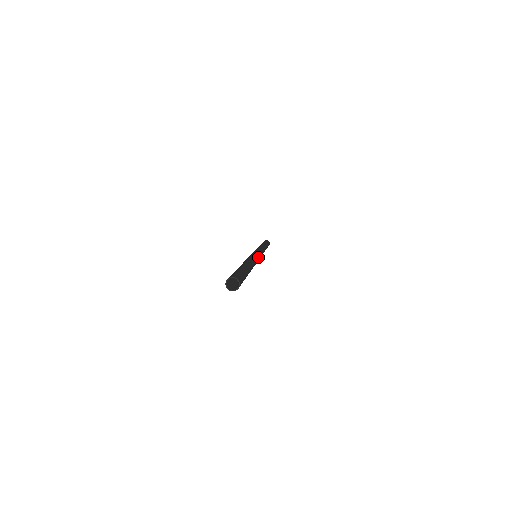
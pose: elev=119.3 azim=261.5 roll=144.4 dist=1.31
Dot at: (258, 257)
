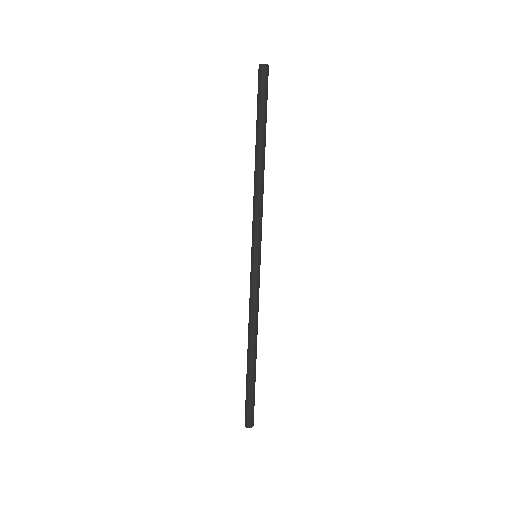
Dot at: (261, 231)
